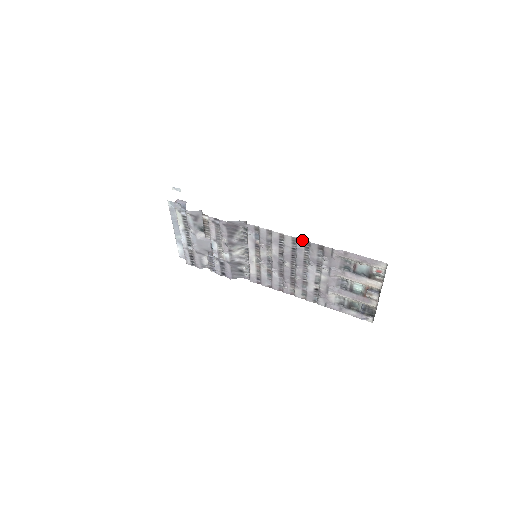
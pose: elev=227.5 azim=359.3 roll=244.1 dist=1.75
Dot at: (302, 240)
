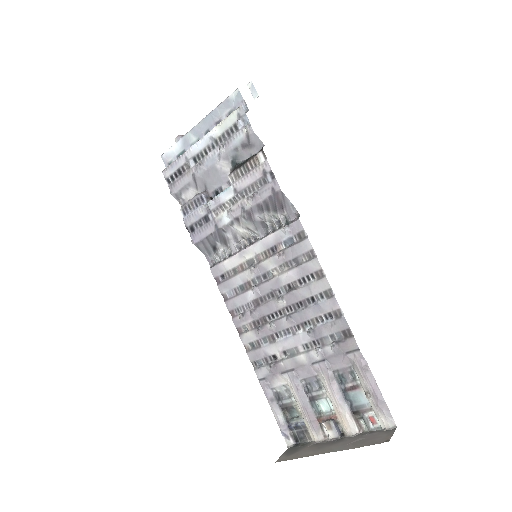
Dot at: (338, 304)
